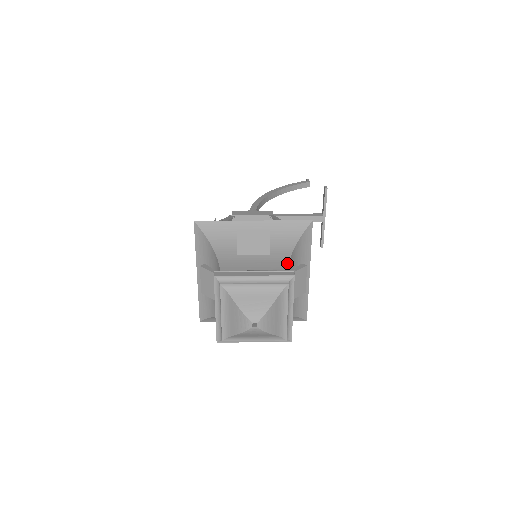
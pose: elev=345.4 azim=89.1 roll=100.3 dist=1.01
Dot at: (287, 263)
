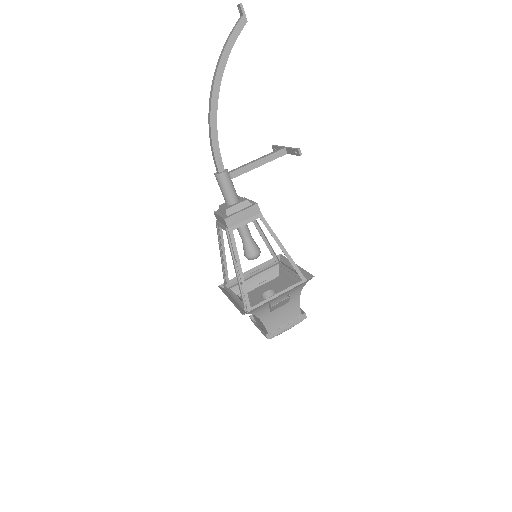
Dot at: (299, 303)
